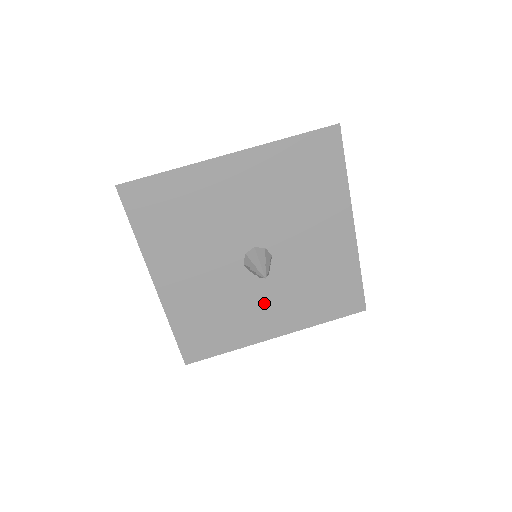
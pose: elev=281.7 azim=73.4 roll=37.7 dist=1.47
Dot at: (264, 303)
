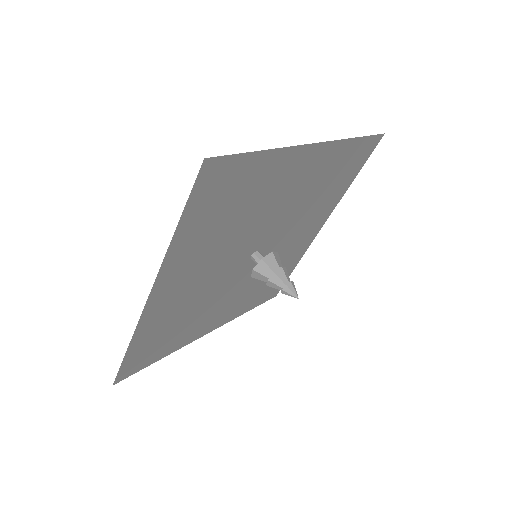
Dot at: (293, 241)
